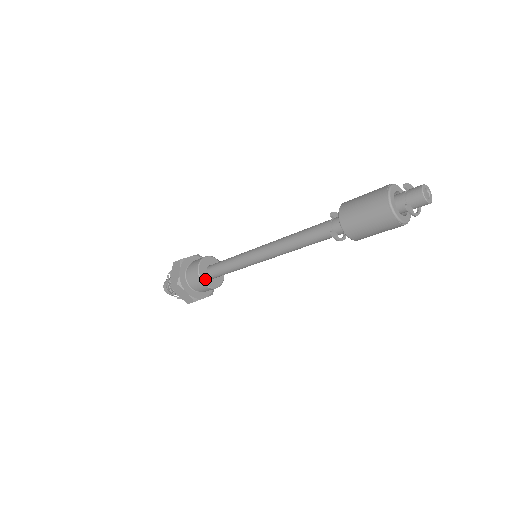
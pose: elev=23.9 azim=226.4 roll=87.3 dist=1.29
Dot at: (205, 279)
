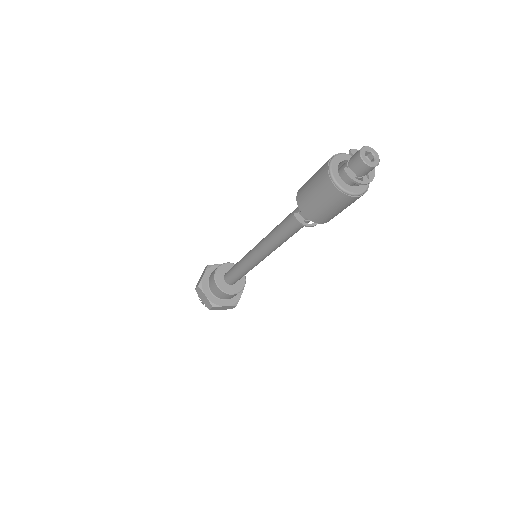
Dot at: (220, 283)
